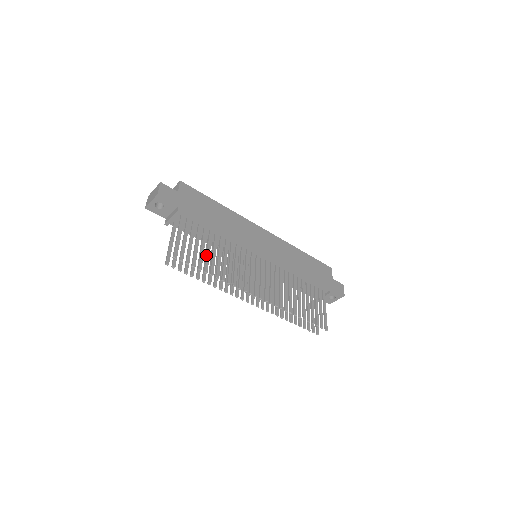
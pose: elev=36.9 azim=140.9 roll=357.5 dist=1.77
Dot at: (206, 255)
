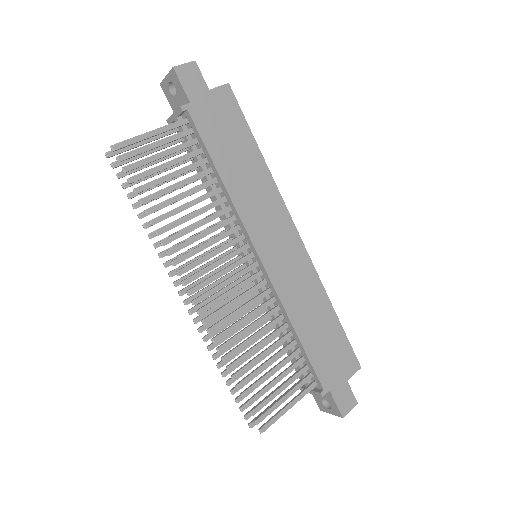
Dot at: occluded
